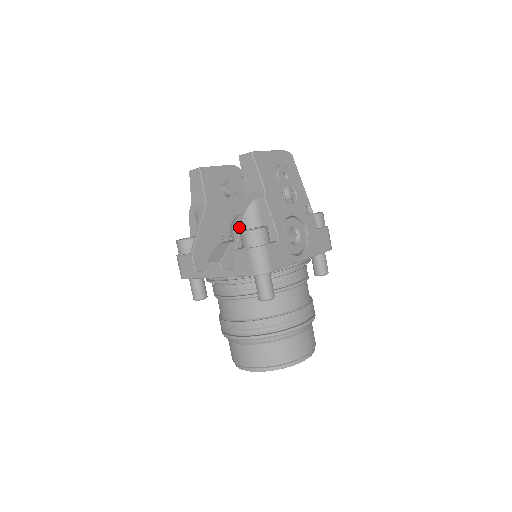
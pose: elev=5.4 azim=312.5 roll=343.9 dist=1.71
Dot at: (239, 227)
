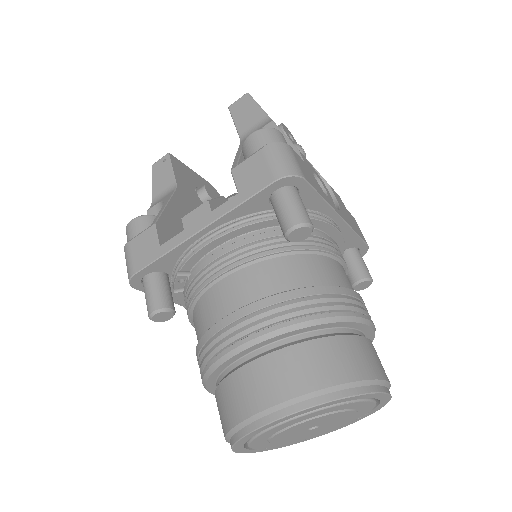
Dot at: (238, 154)
